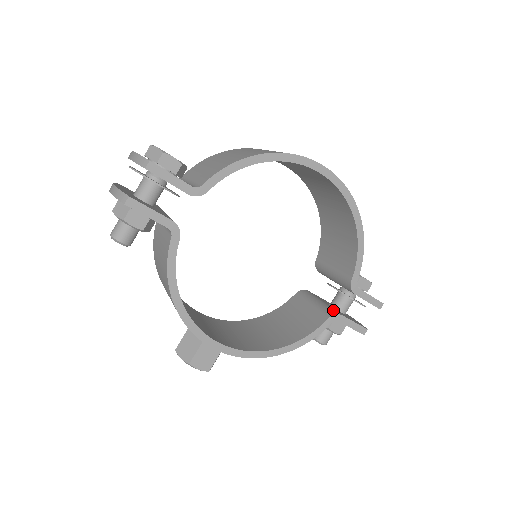
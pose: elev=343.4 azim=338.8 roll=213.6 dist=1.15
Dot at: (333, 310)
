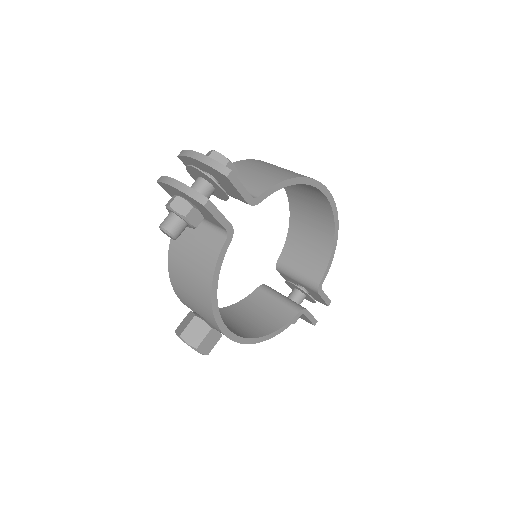
Dot at: (300, 305)
